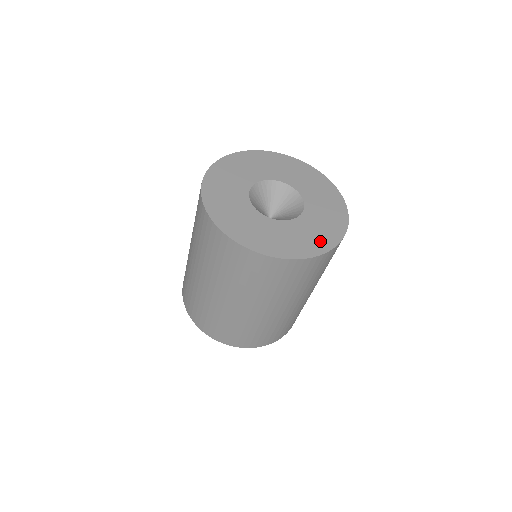
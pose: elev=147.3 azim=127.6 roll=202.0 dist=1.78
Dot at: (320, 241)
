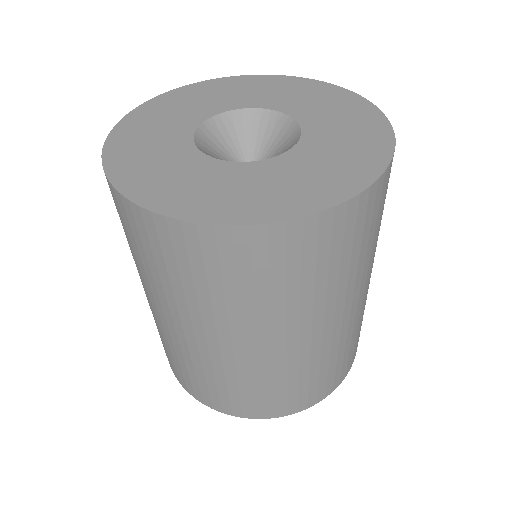
Dot at: (336, 181)
